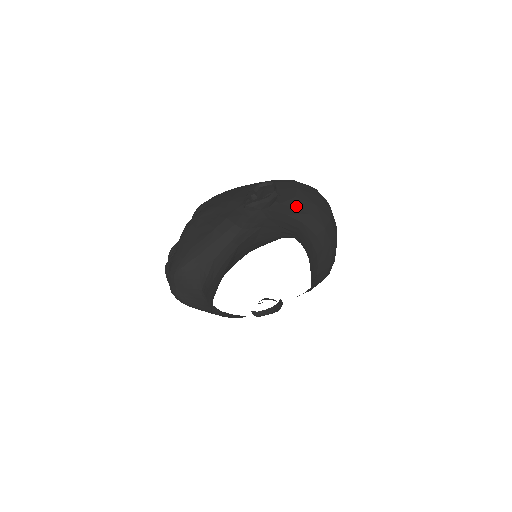
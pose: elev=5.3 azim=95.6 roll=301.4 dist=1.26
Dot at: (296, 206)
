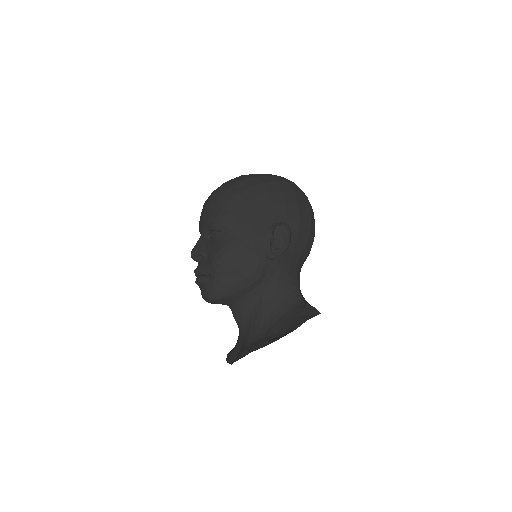
Dot at: (298, 243)
